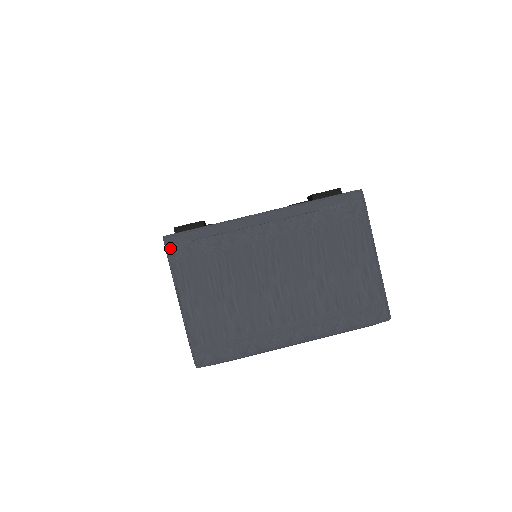
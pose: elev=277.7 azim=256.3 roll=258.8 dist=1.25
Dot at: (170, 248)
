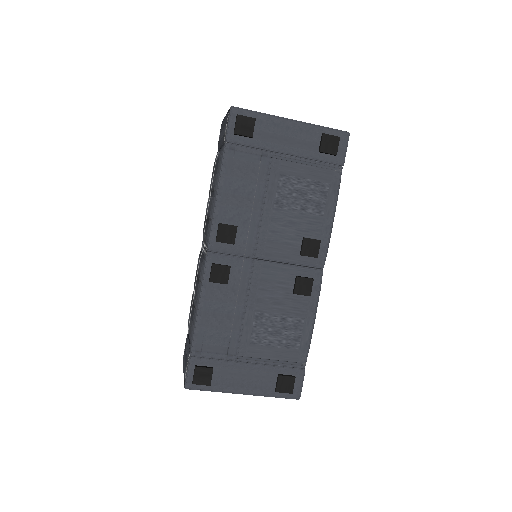
Dot at: occluded
